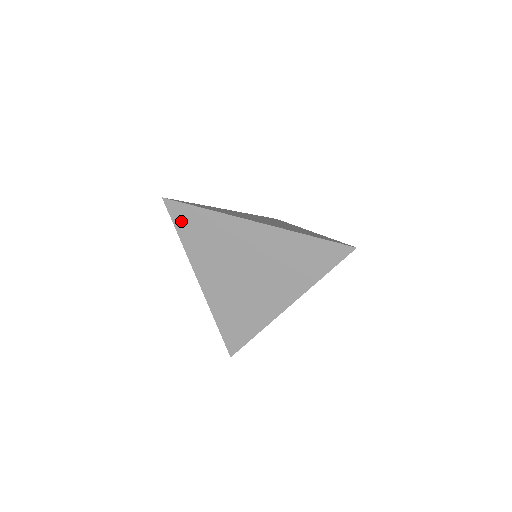
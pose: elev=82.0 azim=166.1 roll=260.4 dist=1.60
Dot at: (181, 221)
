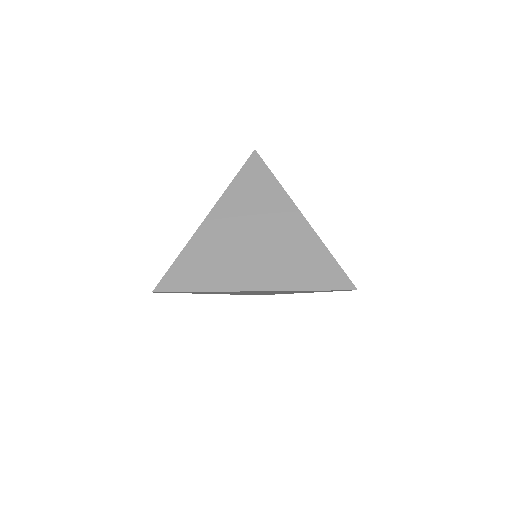
Dot at: occluded
